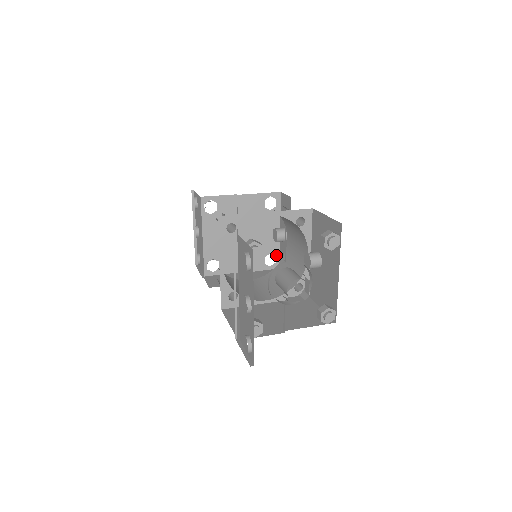
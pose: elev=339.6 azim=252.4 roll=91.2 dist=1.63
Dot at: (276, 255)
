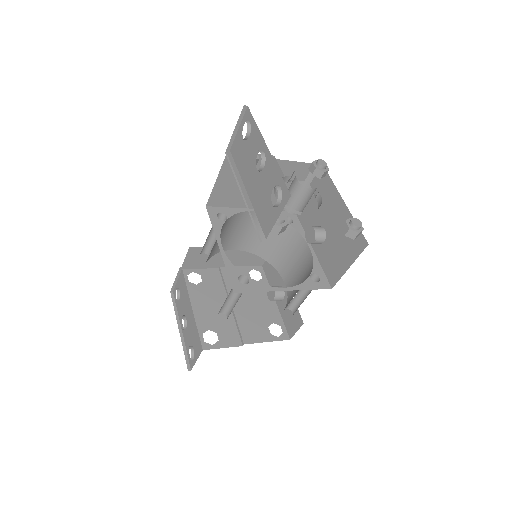
Dot at: (280, 325)
